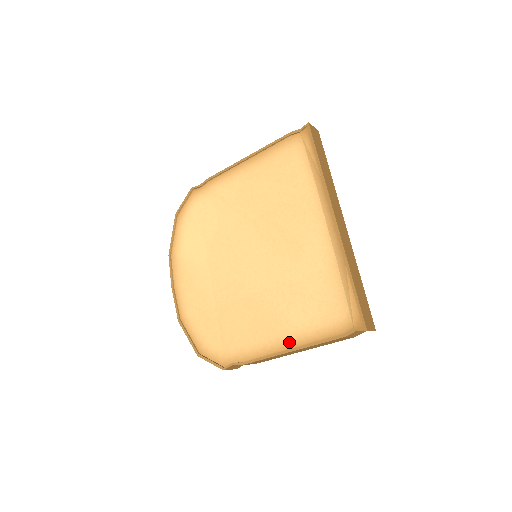
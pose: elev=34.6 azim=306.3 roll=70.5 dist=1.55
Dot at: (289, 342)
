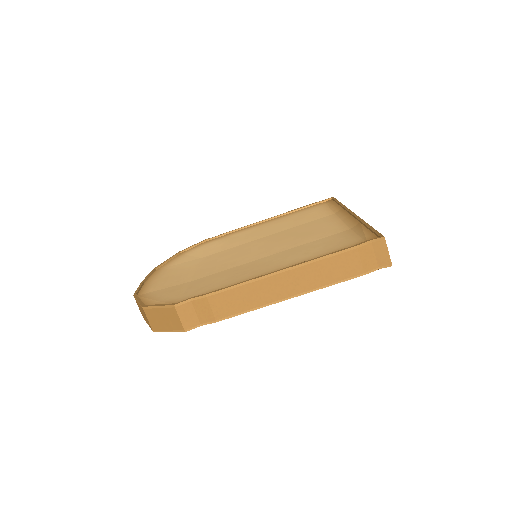
Dot at: occluded
